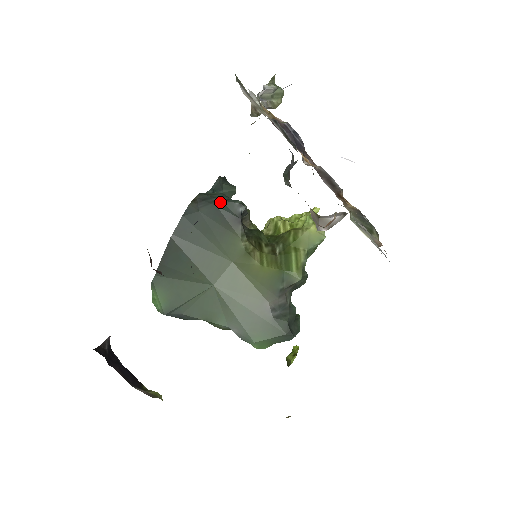
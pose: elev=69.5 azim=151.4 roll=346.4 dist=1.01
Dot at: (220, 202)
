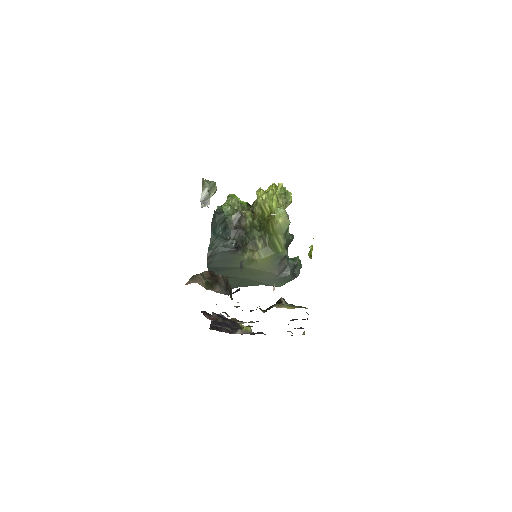
Dot at: (220, 248)
